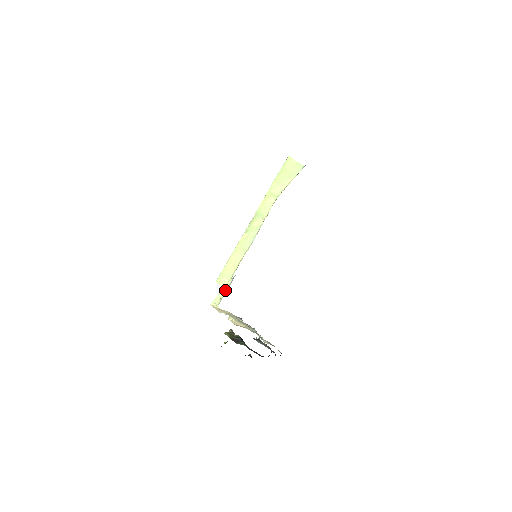
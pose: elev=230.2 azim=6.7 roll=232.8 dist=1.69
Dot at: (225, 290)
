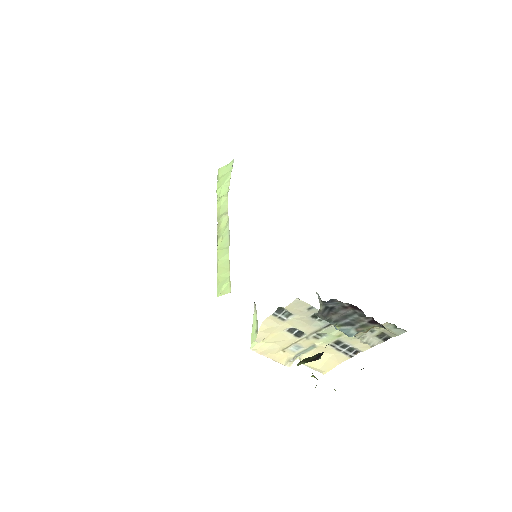
Dot at: (255, 320)
